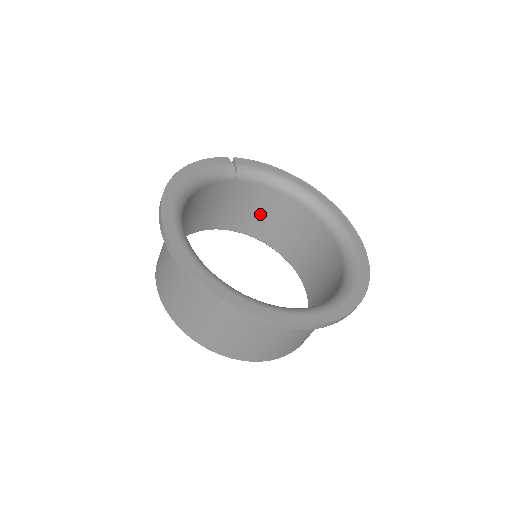
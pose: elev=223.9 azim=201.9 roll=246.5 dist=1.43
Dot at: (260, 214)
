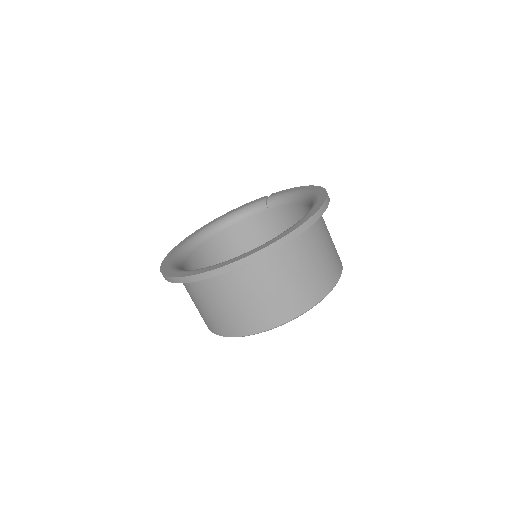
Dot at: occluded
